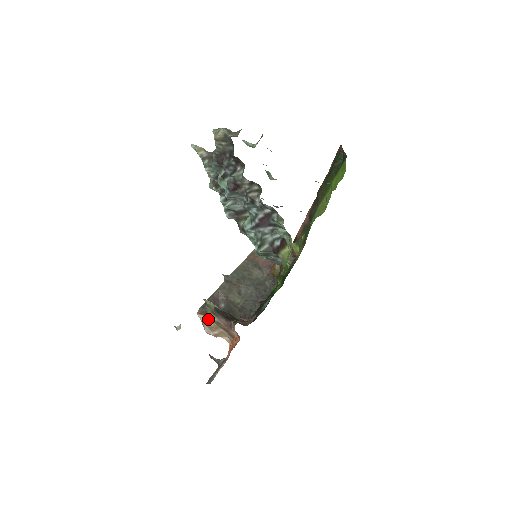
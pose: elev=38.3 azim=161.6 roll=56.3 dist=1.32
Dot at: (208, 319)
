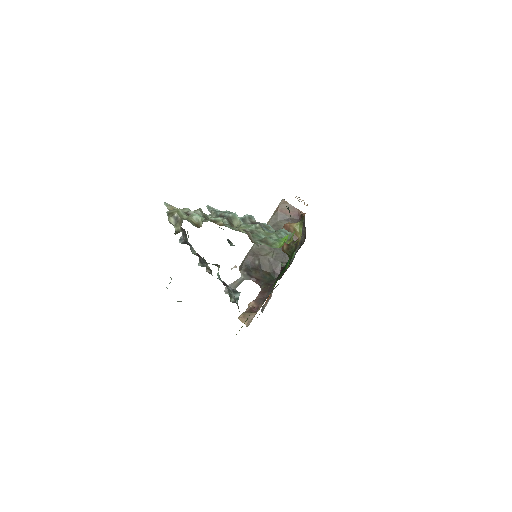
Dot at: occluded
